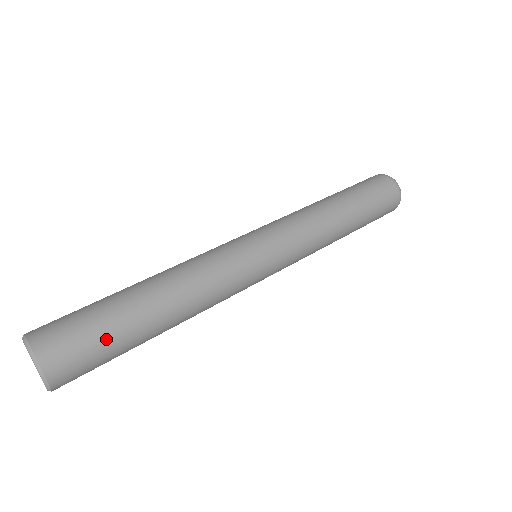
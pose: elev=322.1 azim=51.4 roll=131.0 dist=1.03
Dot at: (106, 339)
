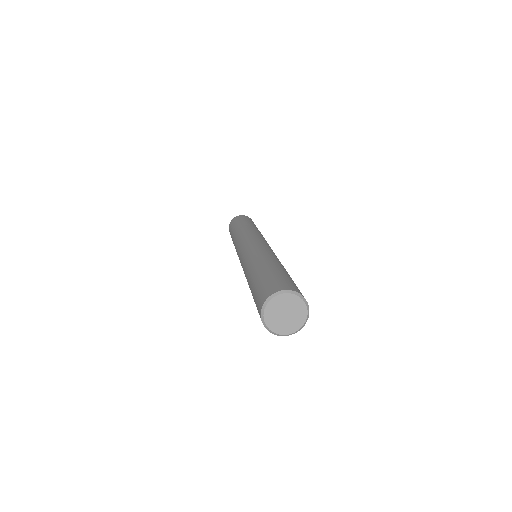
Dot at: occluded
